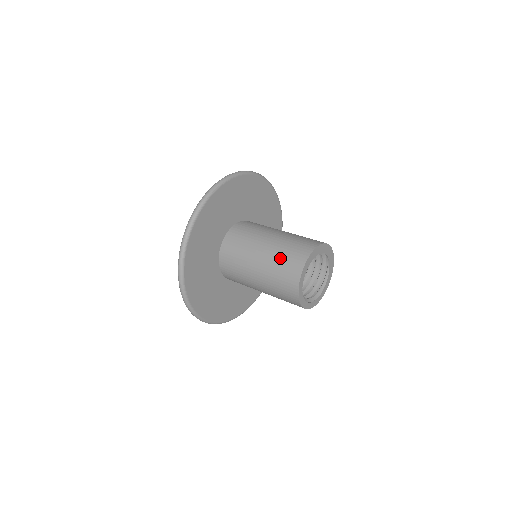
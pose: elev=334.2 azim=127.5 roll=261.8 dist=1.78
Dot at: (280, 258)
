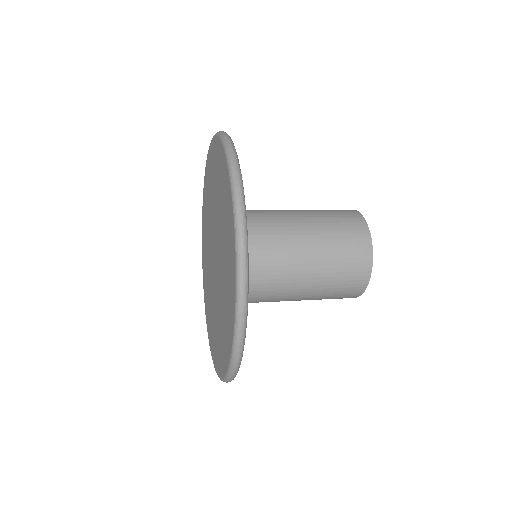
Dot at: (337, 259)
